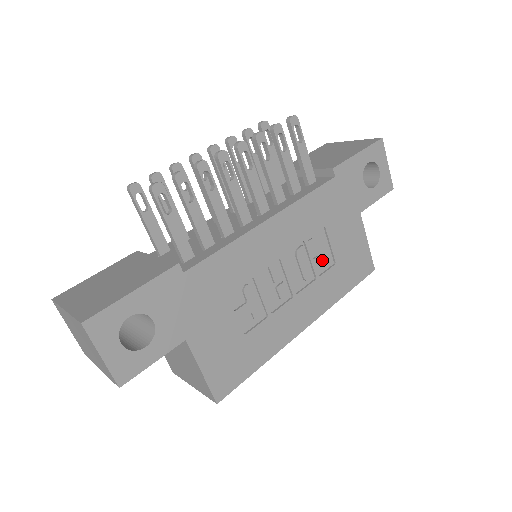
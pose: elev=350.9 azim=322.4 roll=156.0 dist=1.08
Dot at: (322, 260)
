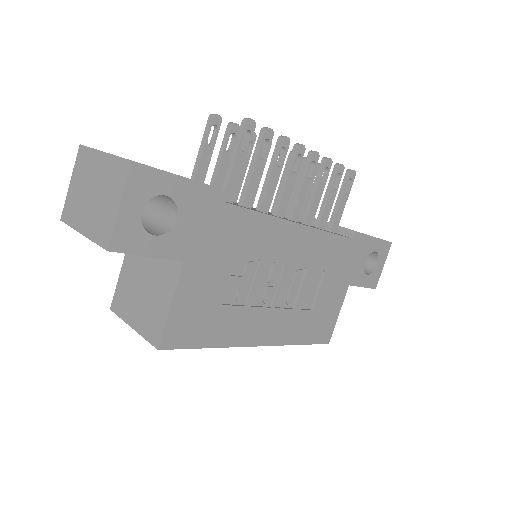
Dot at: (306, 297)
